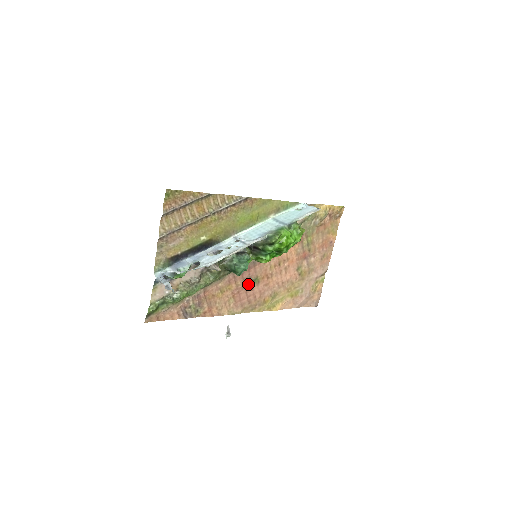
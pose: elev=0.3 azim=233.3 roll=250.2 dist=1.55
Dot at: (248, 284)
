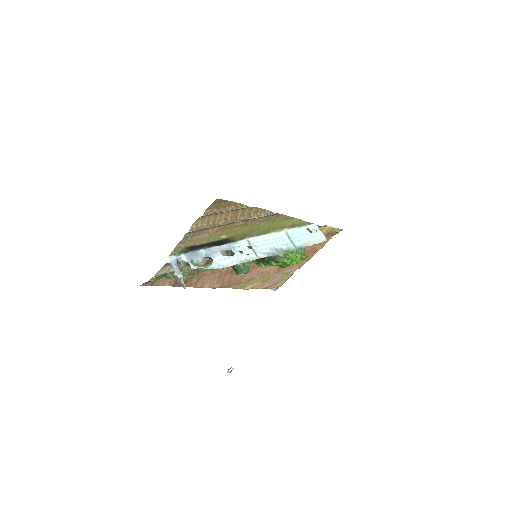
Dot at: occluded
